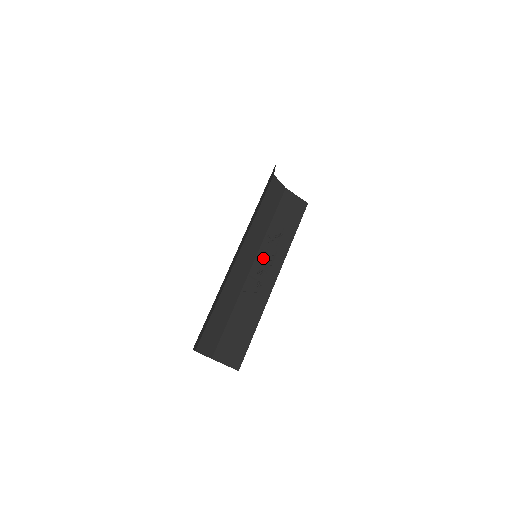
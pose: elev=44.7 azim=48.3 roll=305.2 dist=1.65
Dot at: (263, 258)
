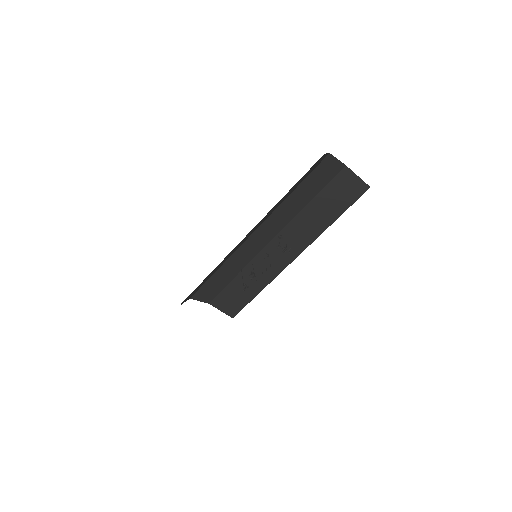
Dot at: (289, 234)
